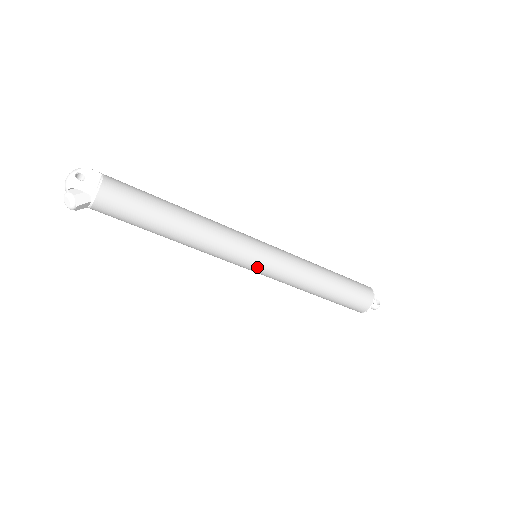
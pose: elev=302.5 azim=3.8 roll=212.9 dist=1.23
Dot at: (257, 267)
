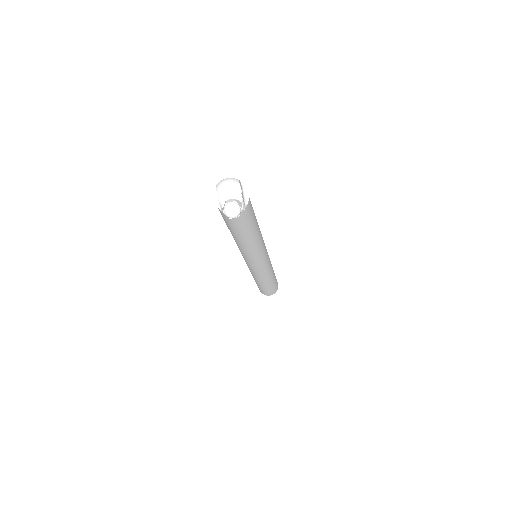
Dot at: (261, 266)
